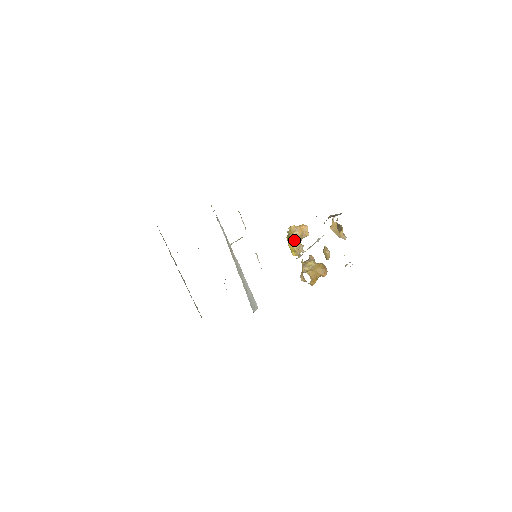
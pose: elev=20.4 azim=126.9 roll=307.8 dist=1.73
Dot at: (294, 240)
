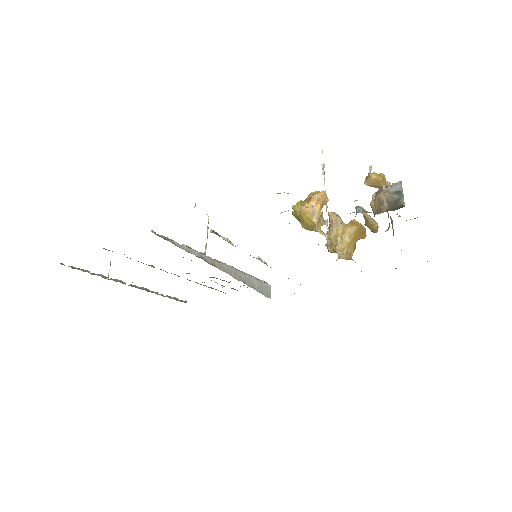
Dot at: (315, 226)
